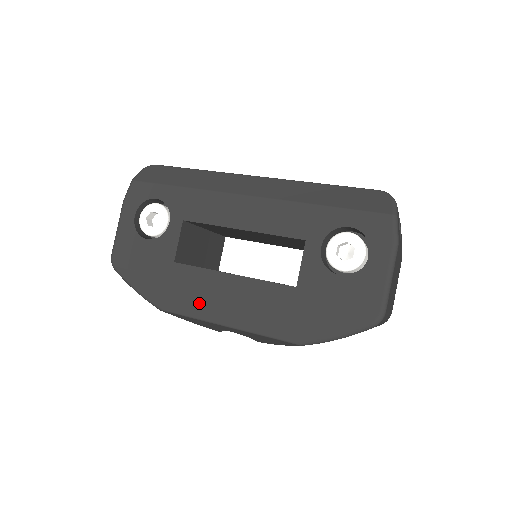
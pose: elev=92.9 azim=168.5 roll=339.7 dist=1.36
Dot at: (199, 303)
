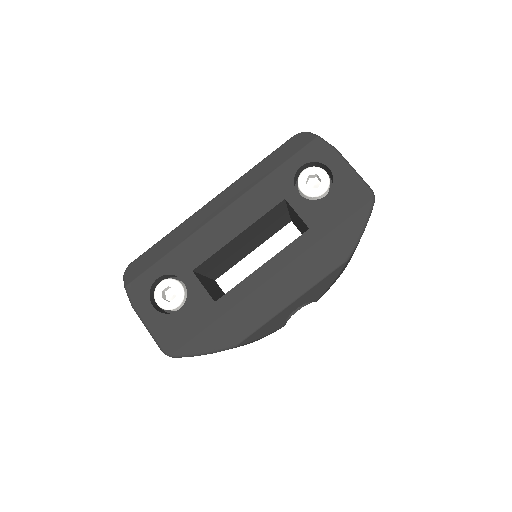
Dot at: (260, 308)
